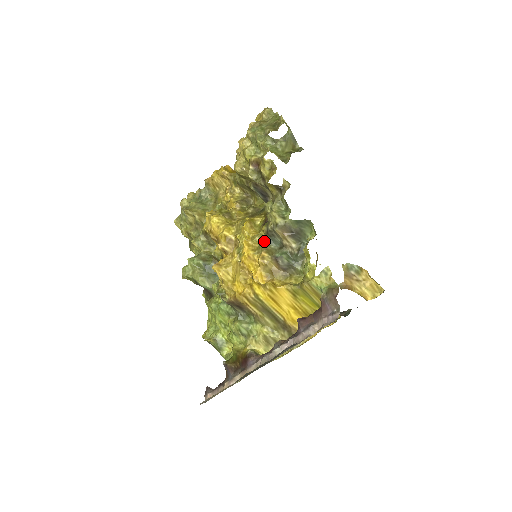
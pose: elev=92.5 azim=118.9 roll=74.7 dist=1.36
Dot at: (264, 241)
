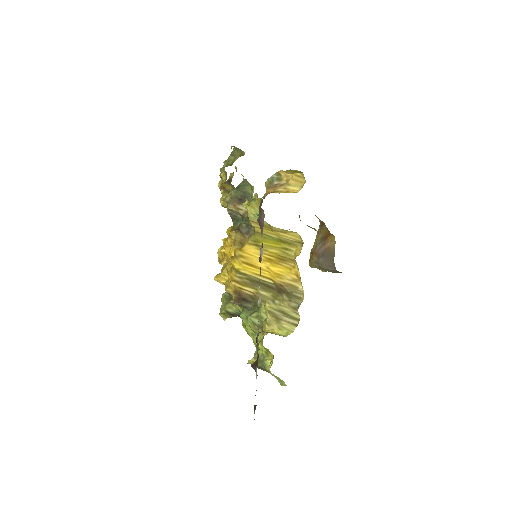
Dot at: occluded
